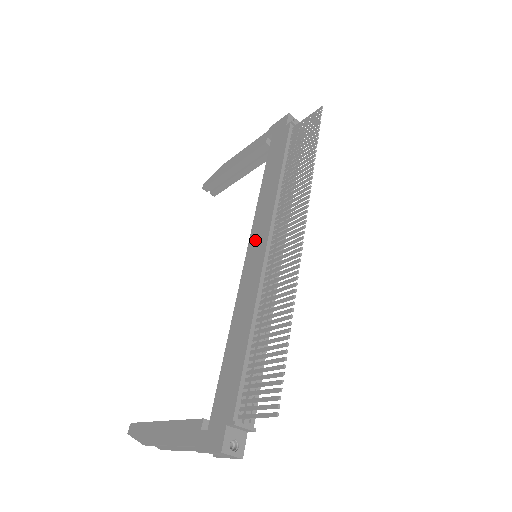
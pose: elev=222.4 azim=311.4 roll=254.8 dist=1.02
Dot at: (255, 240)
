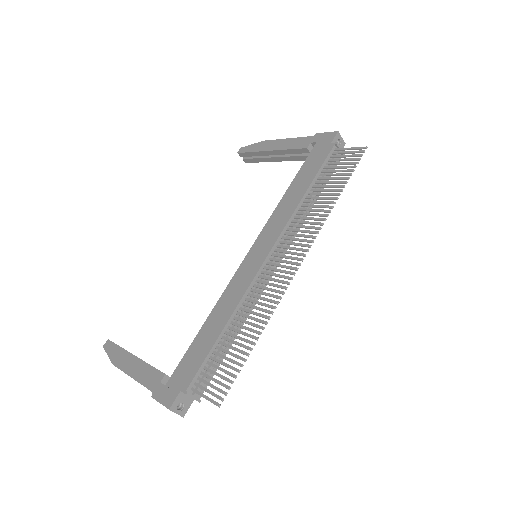
Dot at: (260, 244)
